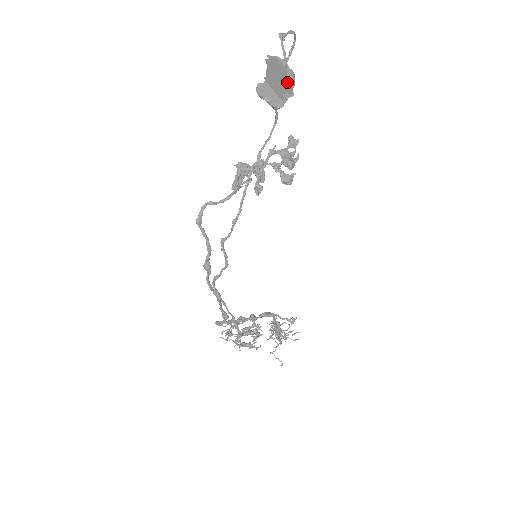
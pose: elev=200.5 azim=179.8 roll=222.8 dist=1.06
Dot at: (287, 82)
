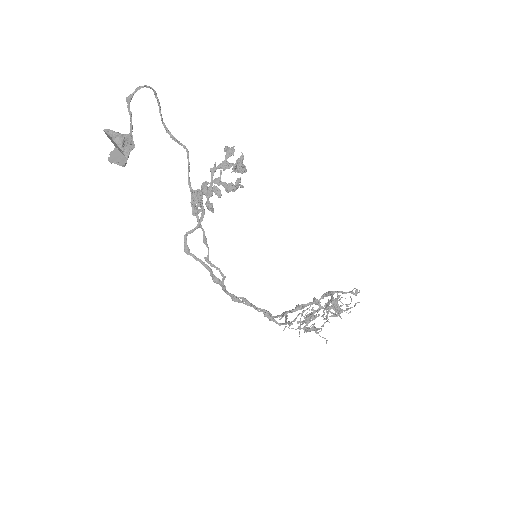
Dot at: (116, 145)
